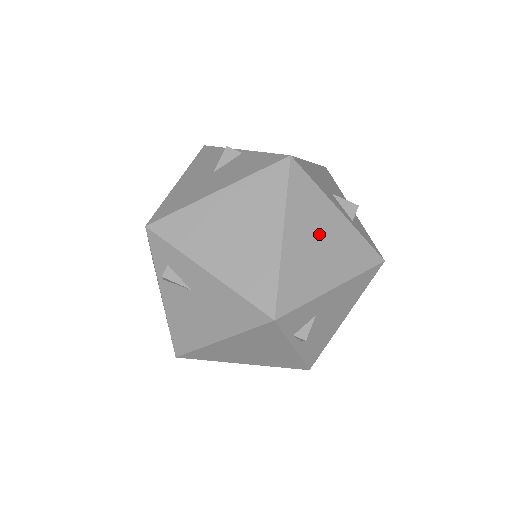
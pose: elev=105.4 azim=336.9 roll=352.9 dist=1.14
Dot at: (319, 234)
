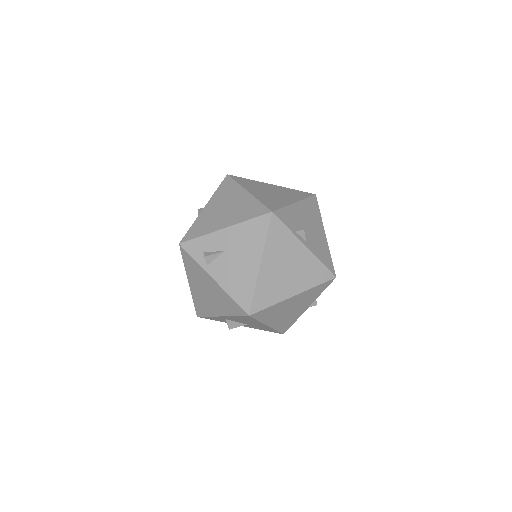
Dot at: (267, 190)
